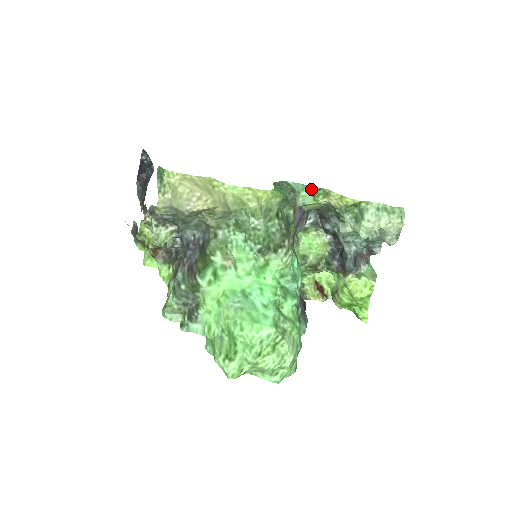
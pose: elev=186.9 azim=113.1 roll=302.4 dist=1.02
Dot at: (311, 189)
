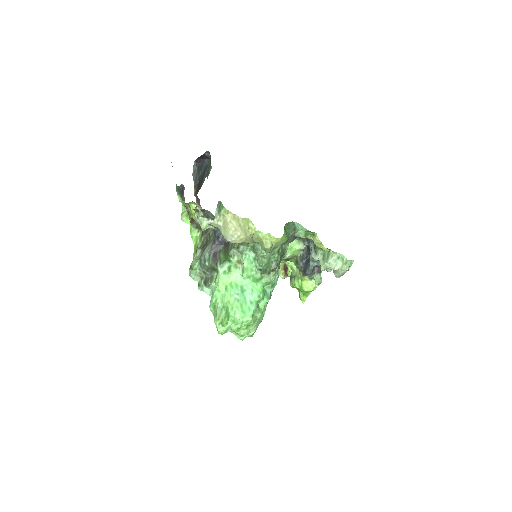
Dot at: (306, 231)
